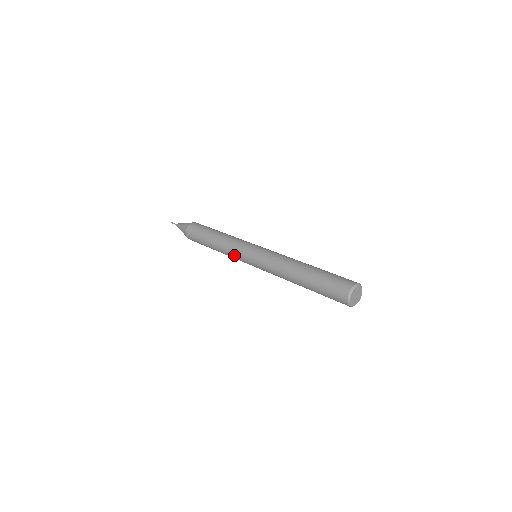
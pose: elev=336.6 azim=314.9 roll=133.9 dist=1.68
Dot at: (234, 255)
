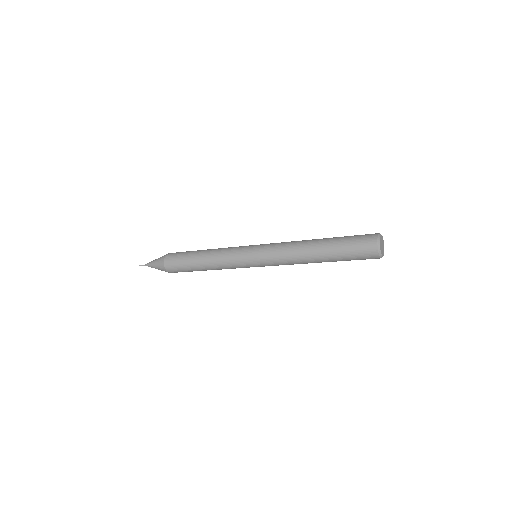
Dot at: (231, 255)
